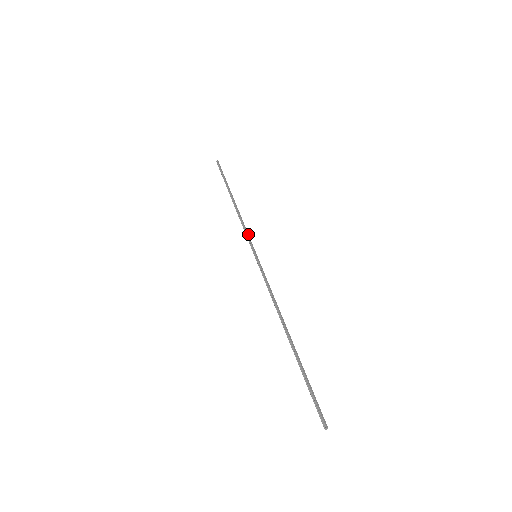
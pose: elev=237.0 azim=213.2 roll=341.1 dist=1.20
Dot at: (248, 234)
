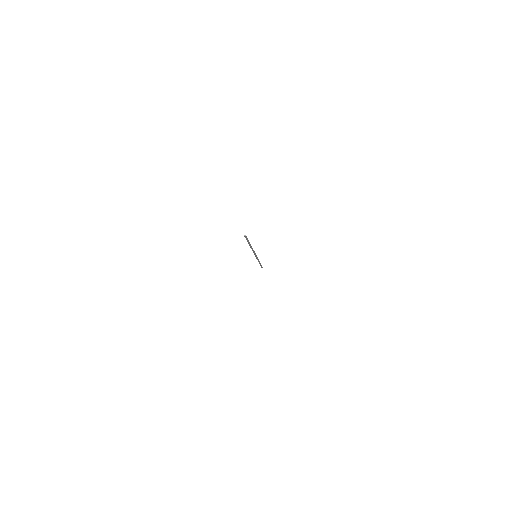
Dot at: occluded
